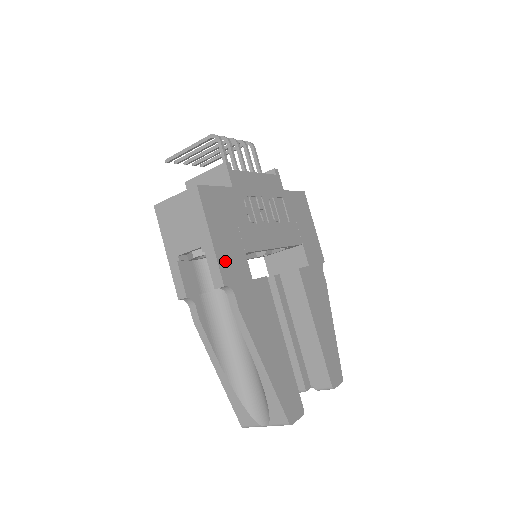
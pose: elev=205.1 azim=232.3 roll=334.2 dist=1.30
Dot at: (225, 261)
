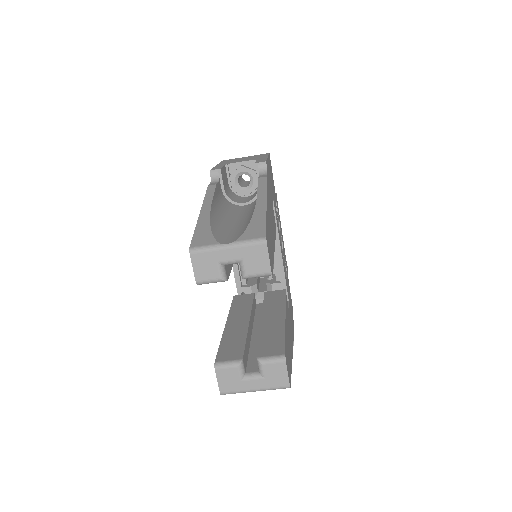
Dot at: (268, 170)
